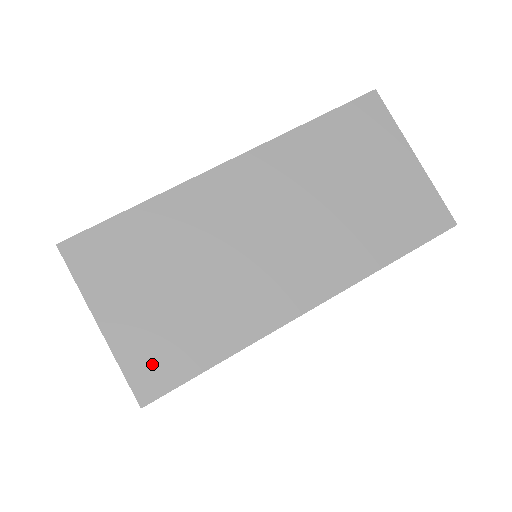
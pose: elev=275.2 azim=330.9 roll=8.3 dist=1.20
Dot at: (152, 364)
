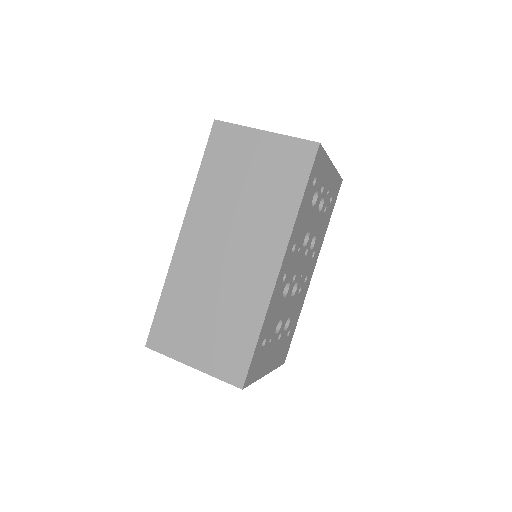
Dot at: (229, 364)
